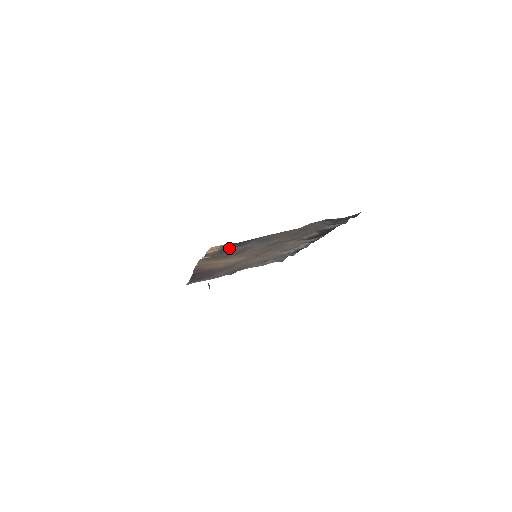
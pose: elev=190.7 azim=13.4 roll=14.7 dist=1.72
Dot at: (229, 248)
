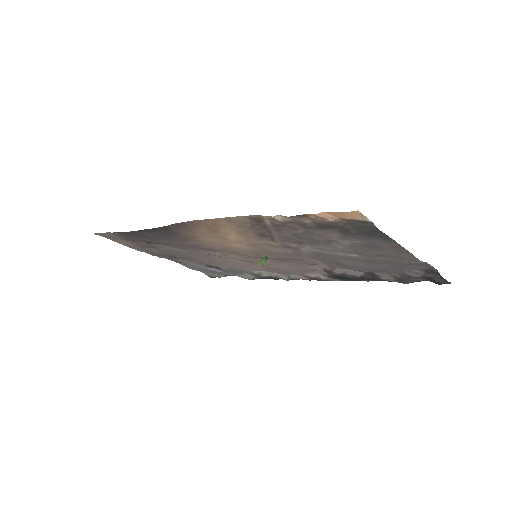
Dot at: (332, 227)
